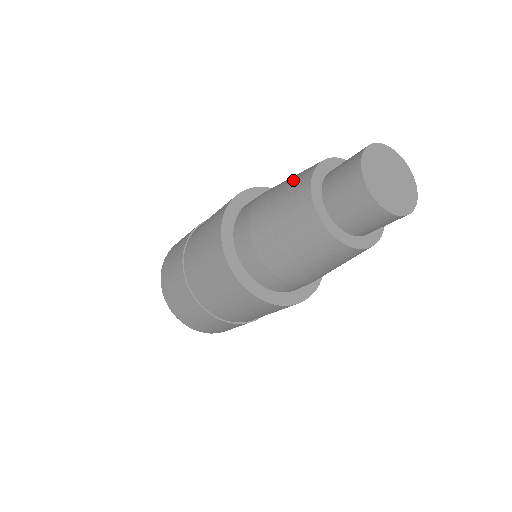
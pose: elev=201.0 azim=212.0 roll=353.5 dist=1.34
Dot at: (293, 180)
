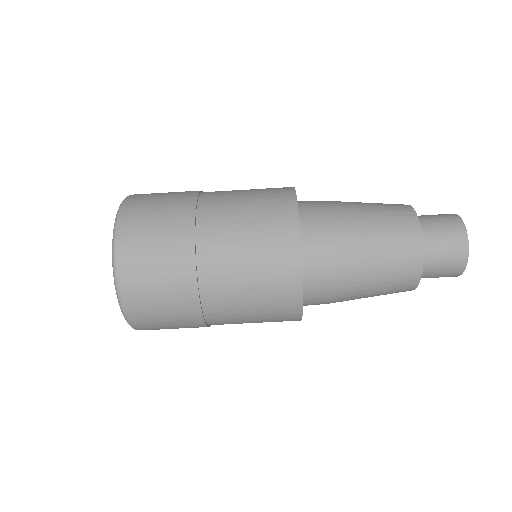
Dot at: (390, 219)
